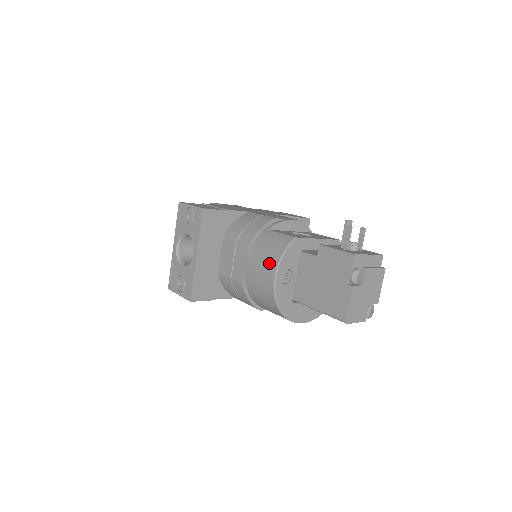
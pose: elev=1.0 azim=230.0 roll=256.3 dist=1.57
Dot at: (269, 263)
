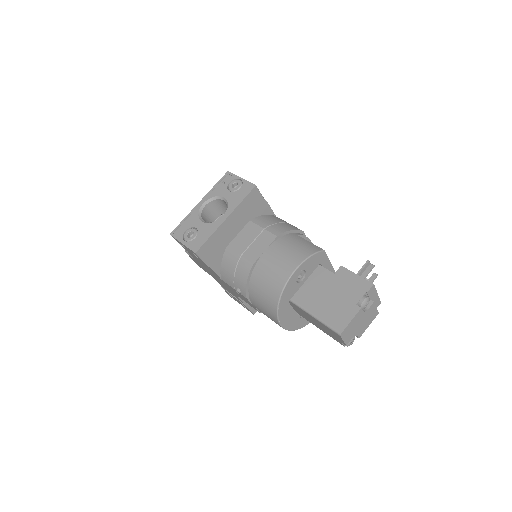
Dot at: (294, 256)
